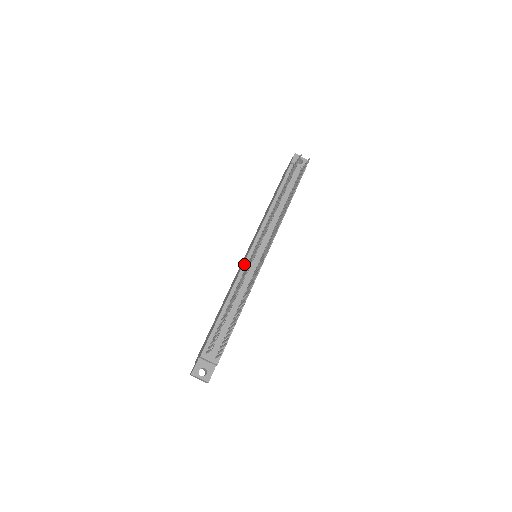
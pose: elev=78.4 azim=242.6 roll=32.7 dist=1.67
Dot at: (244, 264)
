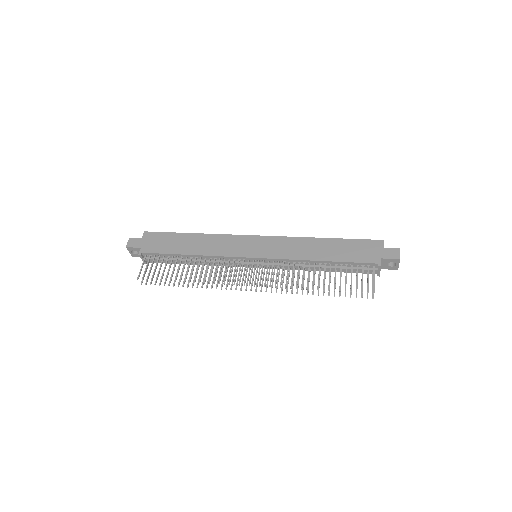
Dot at: (236, 257)
